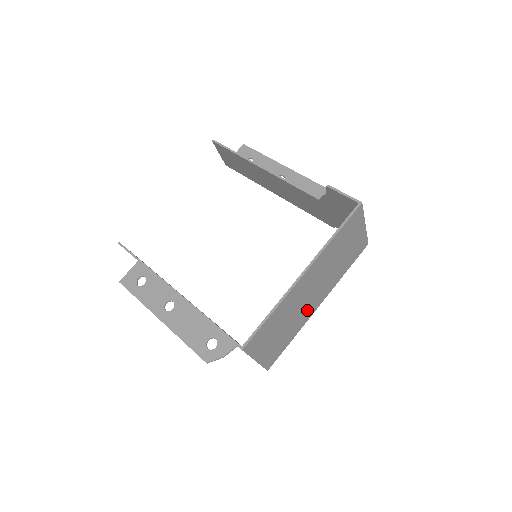
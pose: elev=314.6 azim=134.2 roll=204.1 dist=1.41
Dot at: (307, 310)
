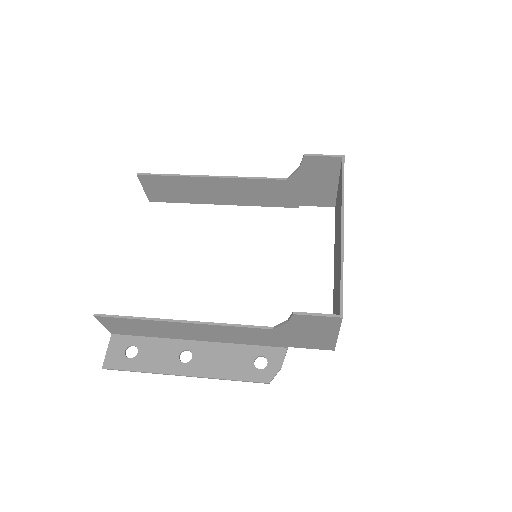
Dot at: occluded
